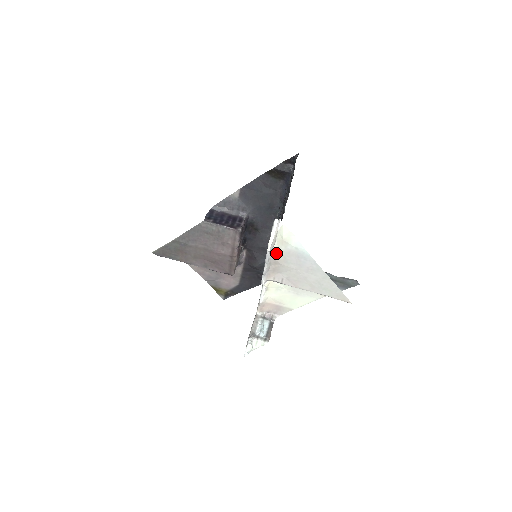
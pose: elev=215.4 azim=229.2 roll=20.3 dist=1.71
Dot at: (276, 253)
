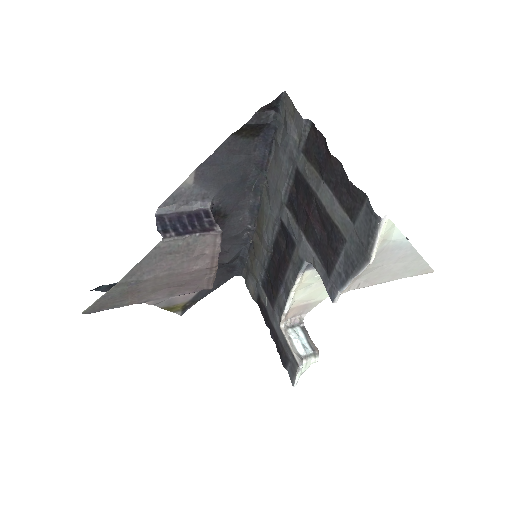
Dot at: occluded
